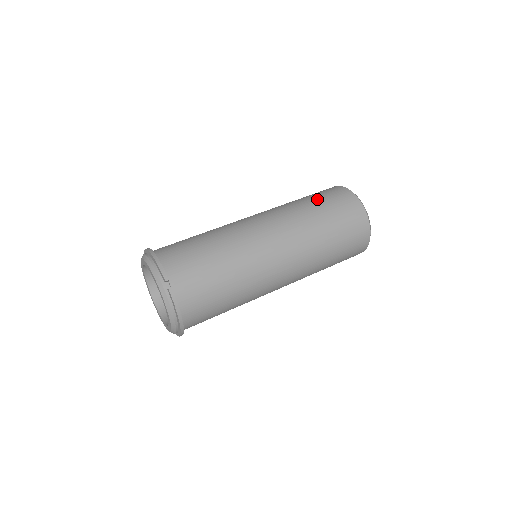
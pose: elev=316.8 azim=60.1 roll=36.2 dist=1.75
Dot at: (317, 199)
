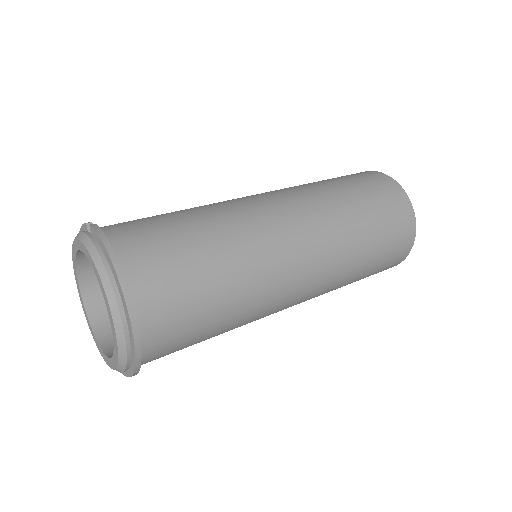
Dot at: occluded
